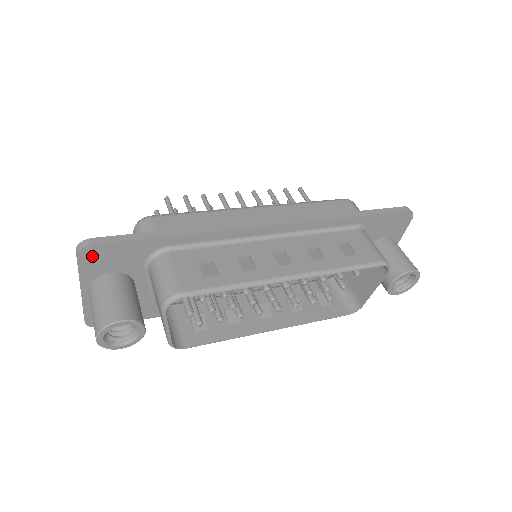
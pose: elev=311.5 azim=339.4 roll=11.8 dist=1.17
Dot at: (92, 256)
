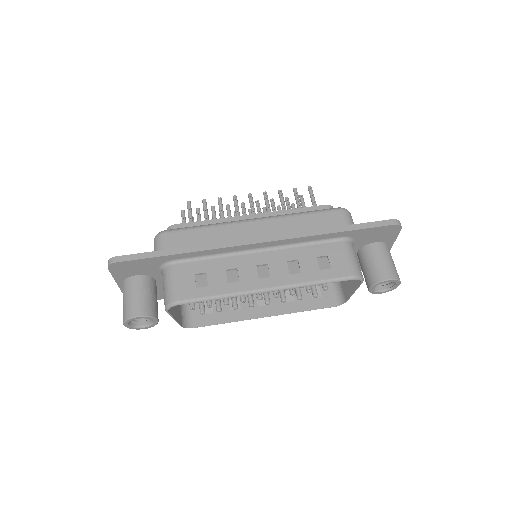
Dot at: (119, 268)
